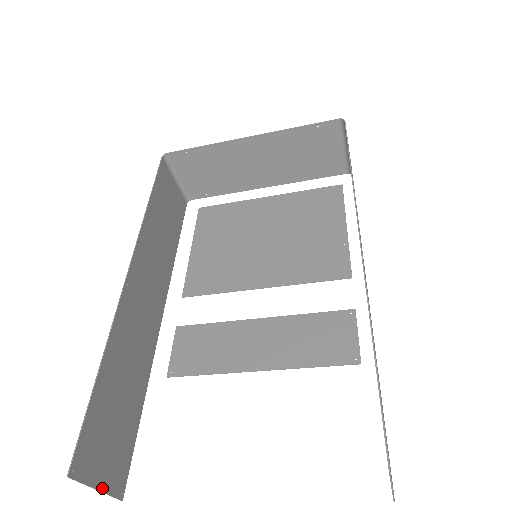
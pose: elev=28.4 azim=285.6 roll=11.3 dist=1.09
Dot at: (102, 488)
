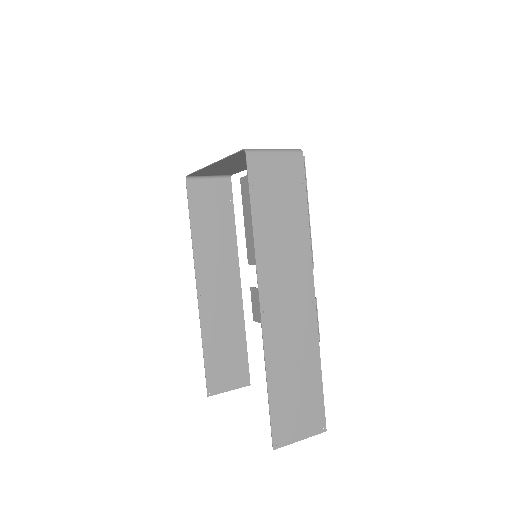
Dot at: (232, 389)
